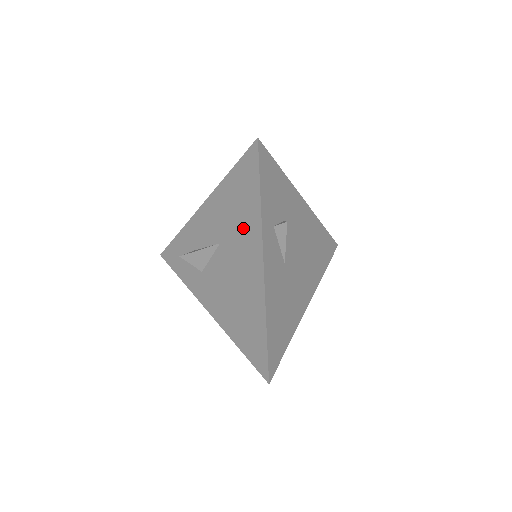
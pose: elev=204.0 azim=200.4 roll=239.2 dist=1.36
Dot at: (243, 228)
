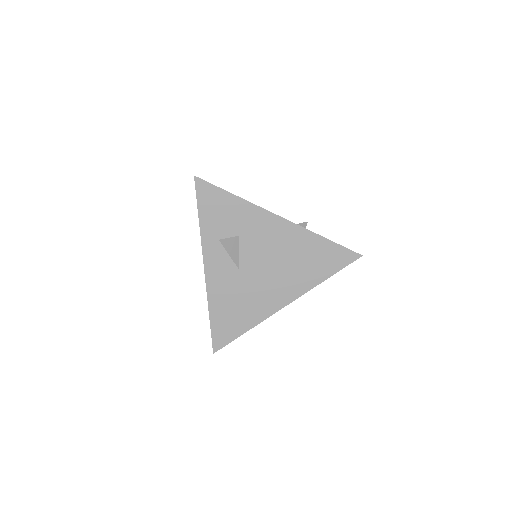
Dot at: occluded
